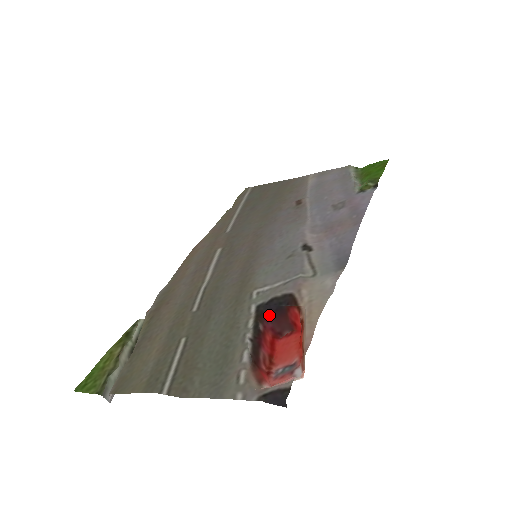
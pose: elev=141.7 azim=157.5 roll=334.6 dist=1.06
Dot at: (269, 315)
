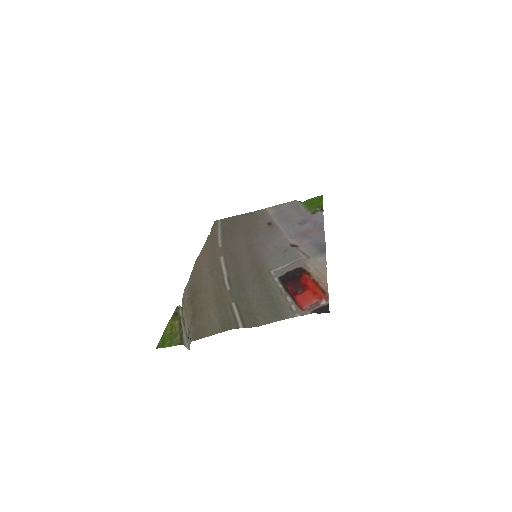
Dot at: (288, 282)
